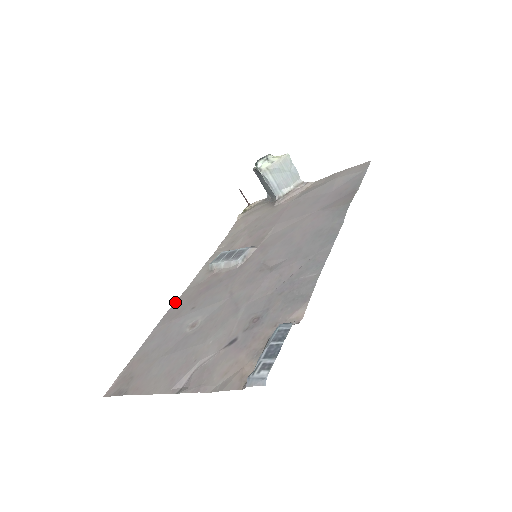
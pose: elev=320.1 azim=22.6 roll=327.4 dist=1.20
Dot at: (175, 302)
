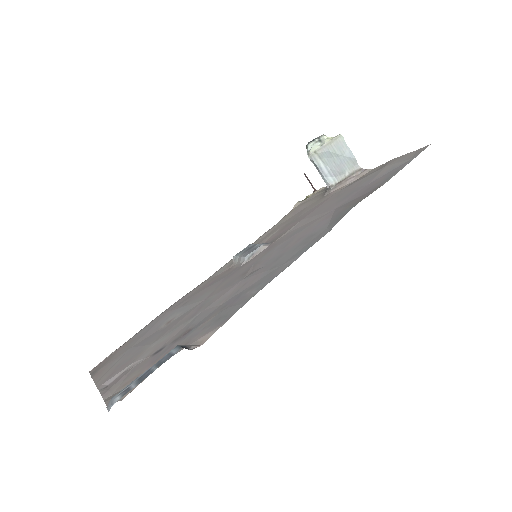
Dot at: (189, 292)
